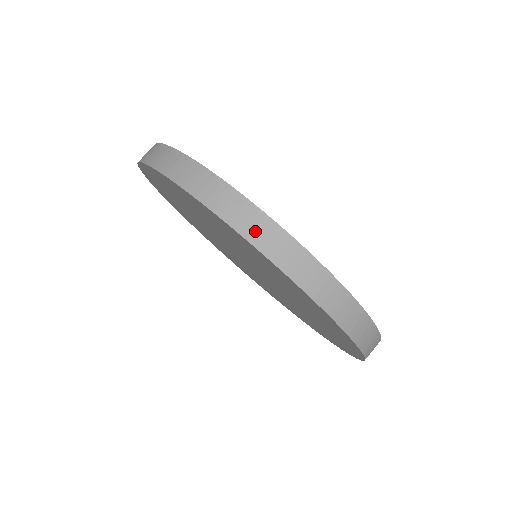
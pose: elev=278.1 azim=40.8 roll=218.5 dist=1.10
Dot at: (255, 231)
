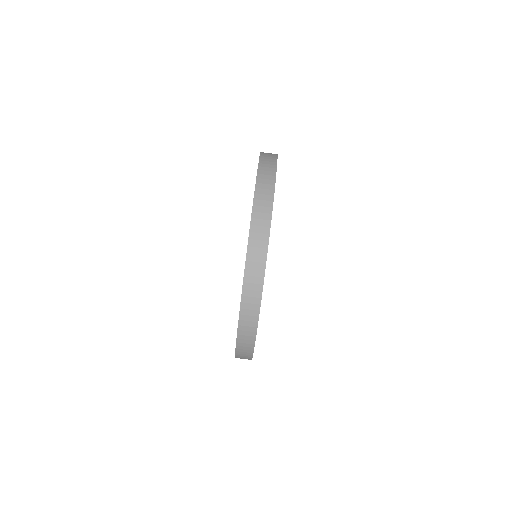
Dot at: (247, 316)
